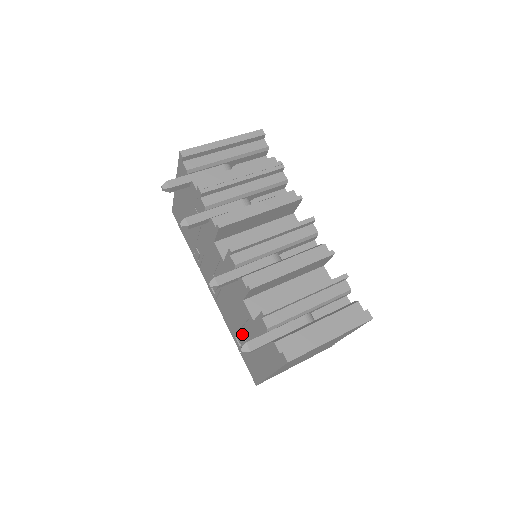
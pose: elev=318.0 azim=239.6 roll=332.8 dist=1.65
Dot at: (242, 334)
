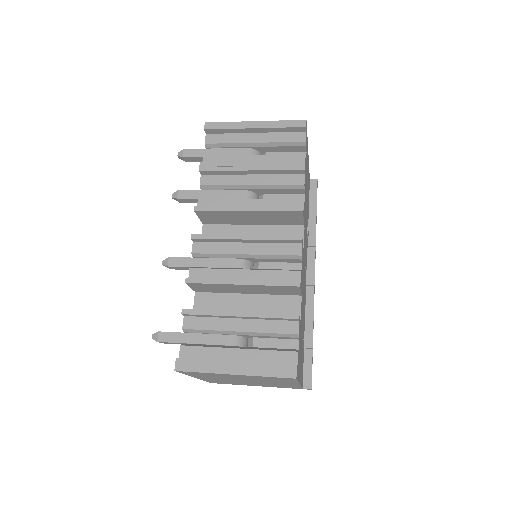
Dot at: occluded
